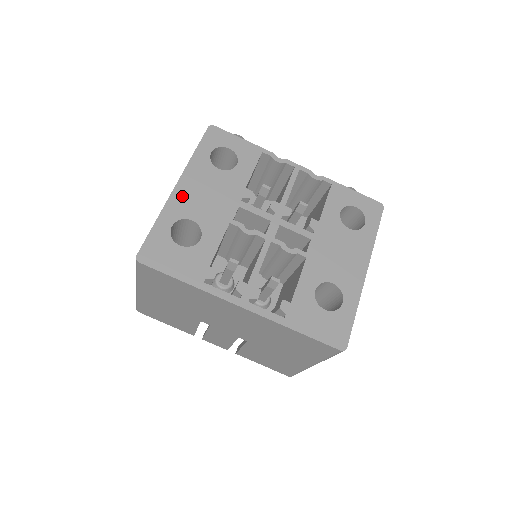
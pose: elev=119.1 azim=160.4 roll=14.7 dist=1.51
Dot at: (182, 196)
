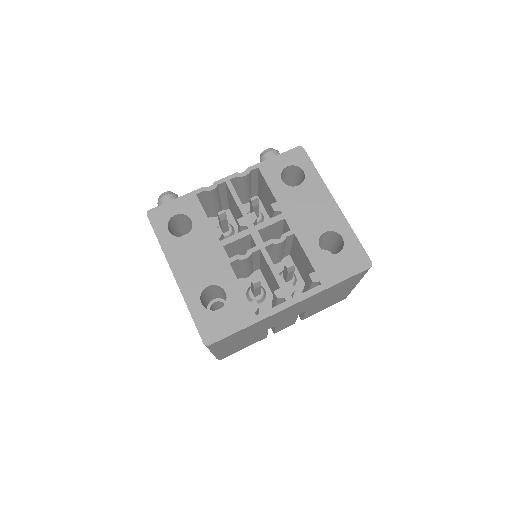
Dot at: (185, 278)
